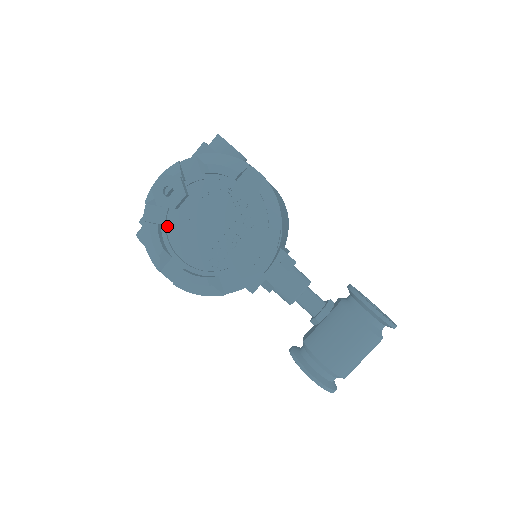
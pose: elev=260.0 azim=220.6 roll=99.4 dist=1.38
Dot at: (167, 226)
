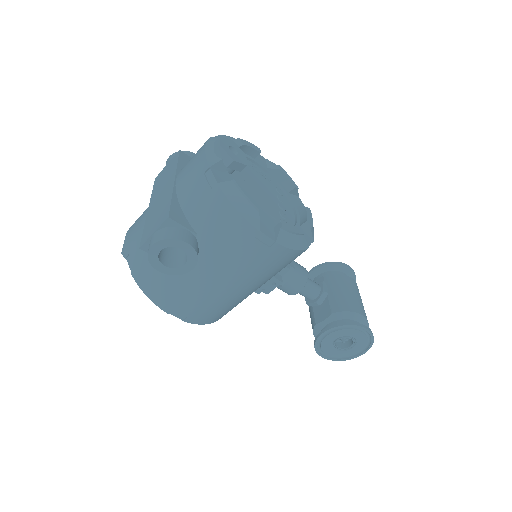
Dot at: occluded
